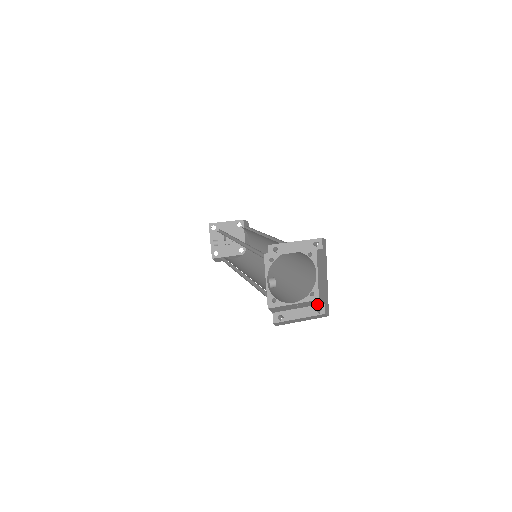
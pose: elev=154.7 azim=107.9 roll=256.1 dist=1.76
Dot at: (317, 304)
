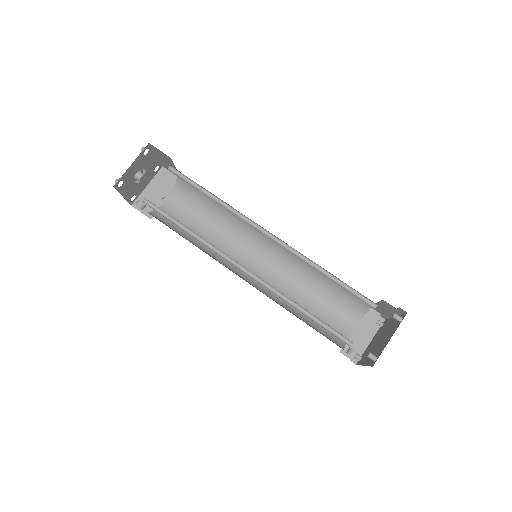
Dot at: (376, 320)
